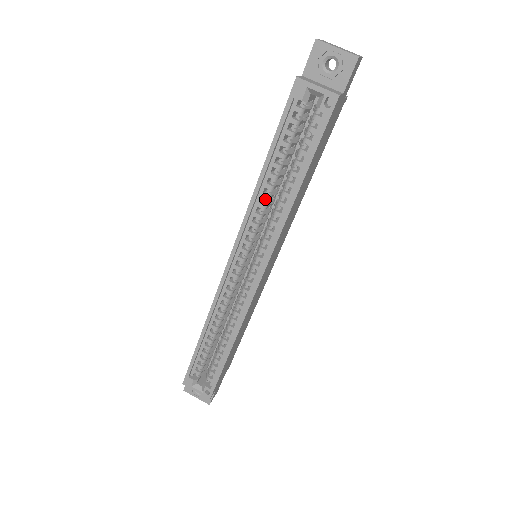
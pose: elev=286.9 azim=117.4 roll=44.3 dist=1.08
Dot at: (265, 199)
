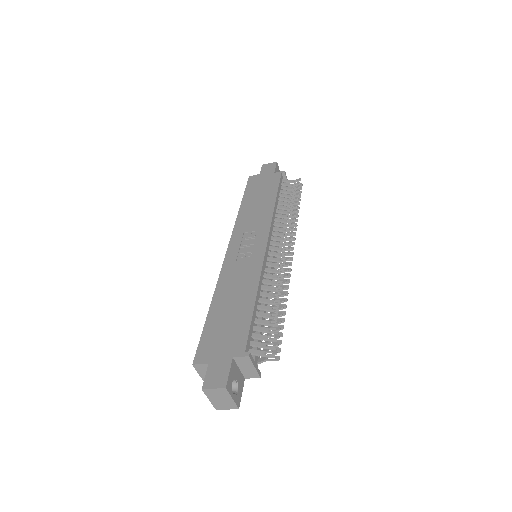
Dot at: occluded
